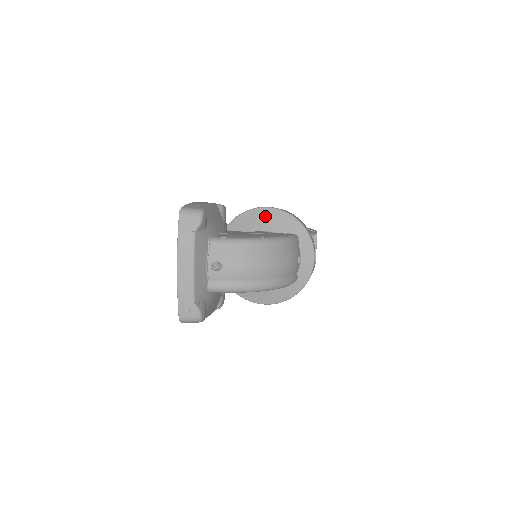
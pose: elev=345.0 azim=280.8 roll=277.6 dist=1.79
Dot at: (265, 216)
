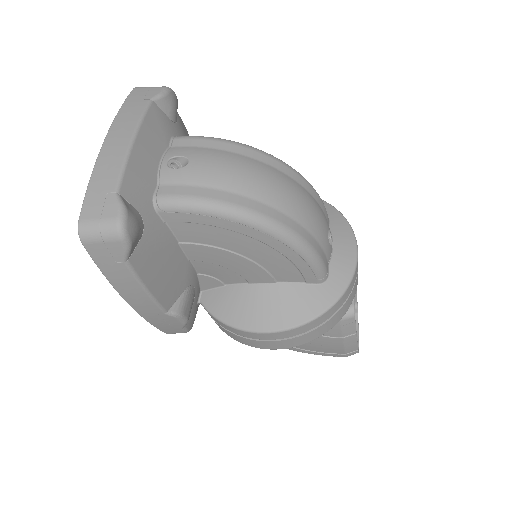
Dot at: occluded
